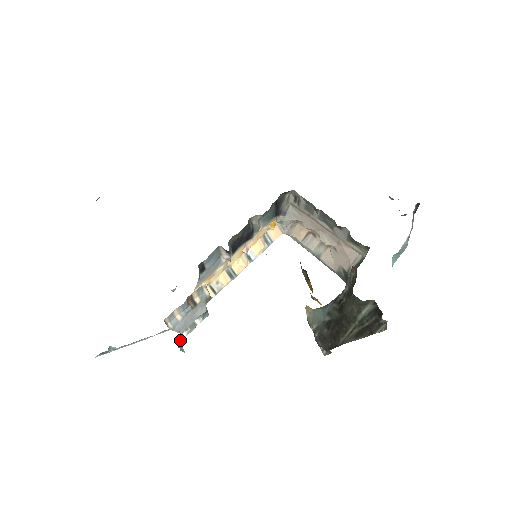
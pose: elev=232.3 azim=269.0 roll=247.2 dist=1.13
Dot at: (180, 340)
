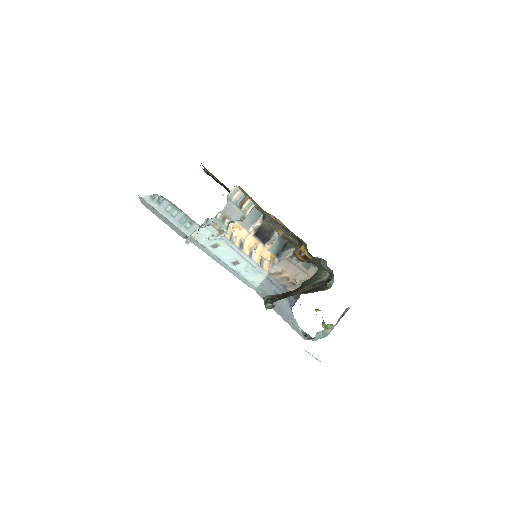
Dot at: (206, 223)
